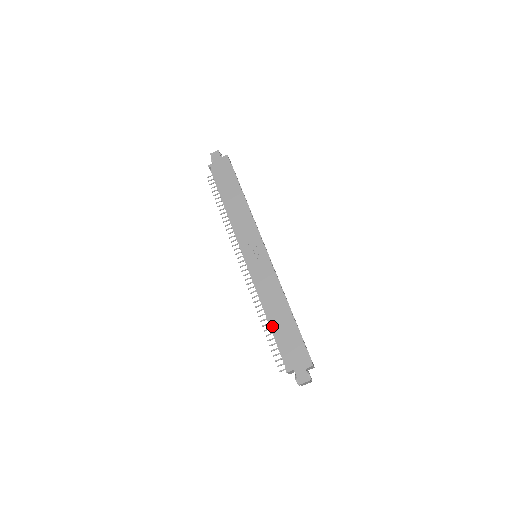
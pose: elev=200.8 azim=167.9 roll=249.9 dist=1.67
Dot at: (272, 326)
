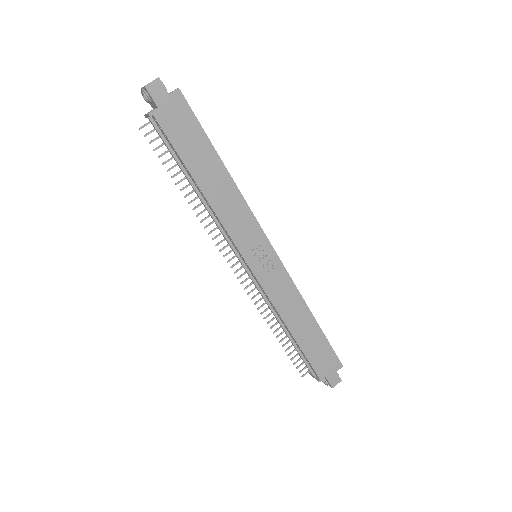
Dot at: (298, 342)
